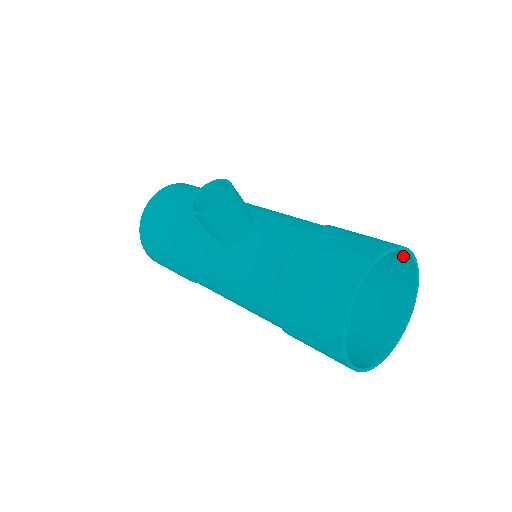
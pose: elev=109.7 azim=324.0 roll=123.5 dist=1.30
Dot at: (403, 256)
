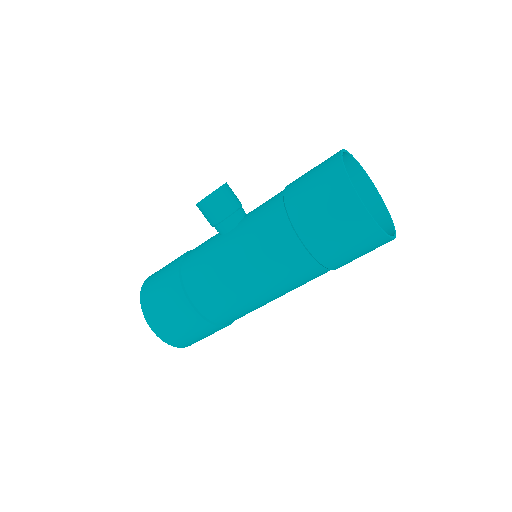
Dot at: (362, 183)
